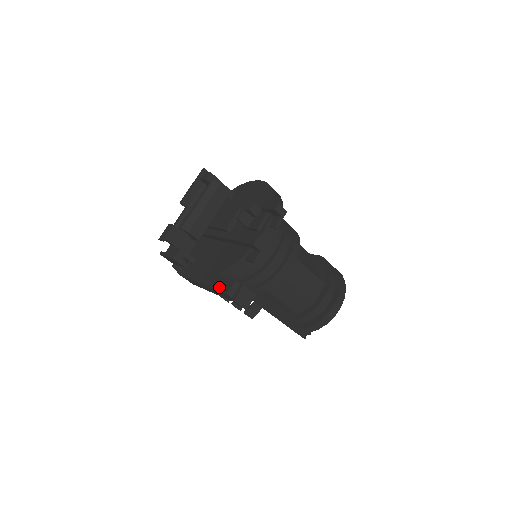
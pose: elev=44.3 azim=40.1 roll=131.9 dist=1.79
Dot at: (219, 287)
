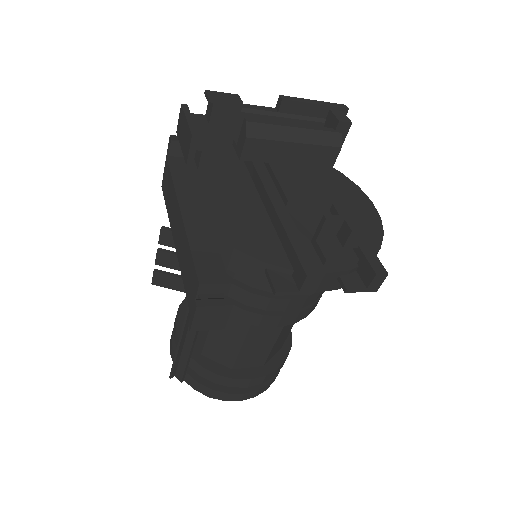
Dot at: (200, 256)
